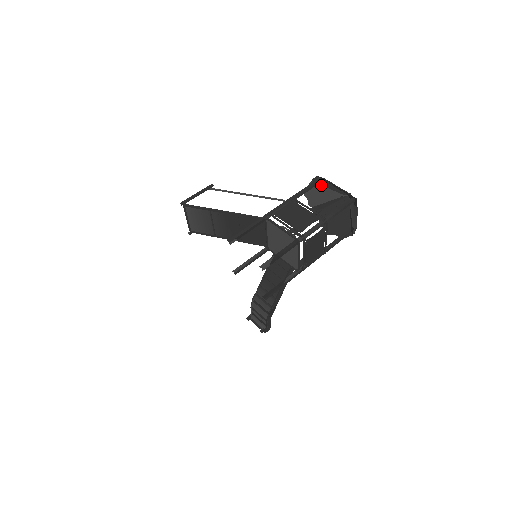
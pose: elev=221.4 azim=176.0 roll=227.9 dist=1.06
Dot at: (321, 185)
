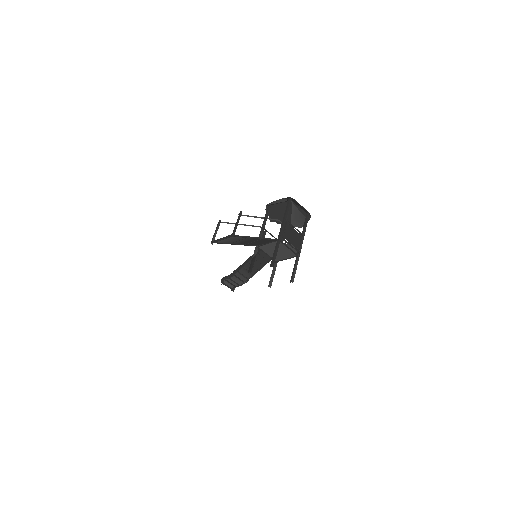
Dot at: (286, 199)
